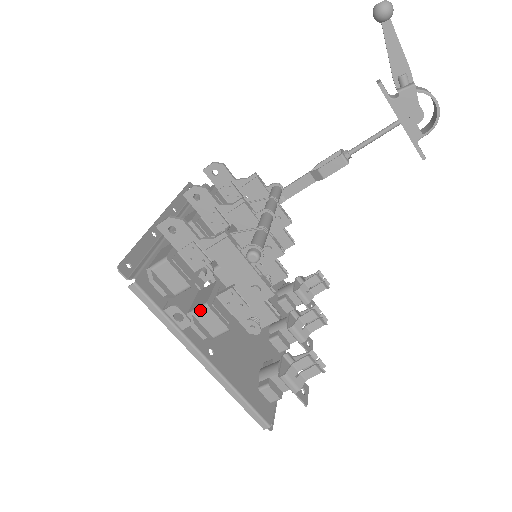
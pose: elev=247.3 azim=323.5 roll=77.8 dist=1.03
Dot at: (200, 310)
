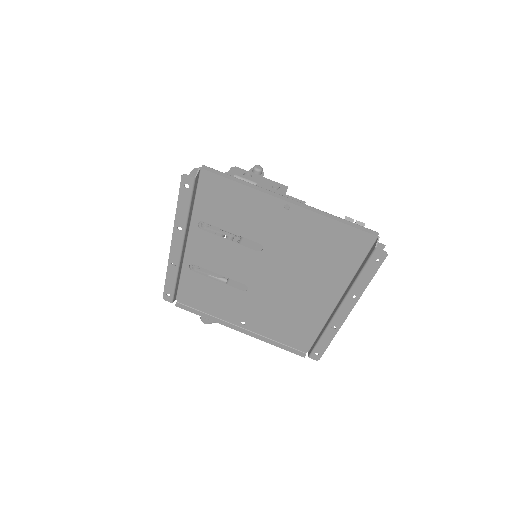
Dot at: occluded
